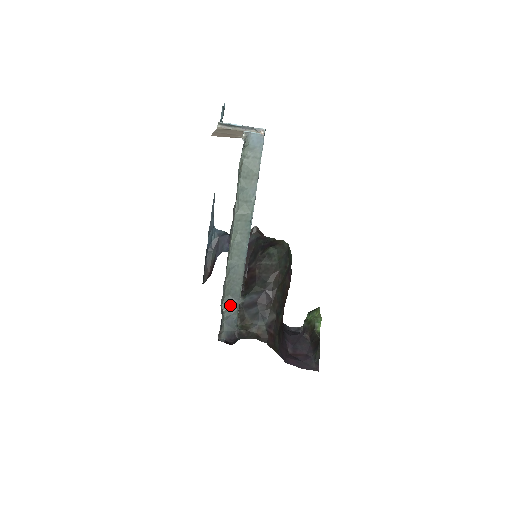
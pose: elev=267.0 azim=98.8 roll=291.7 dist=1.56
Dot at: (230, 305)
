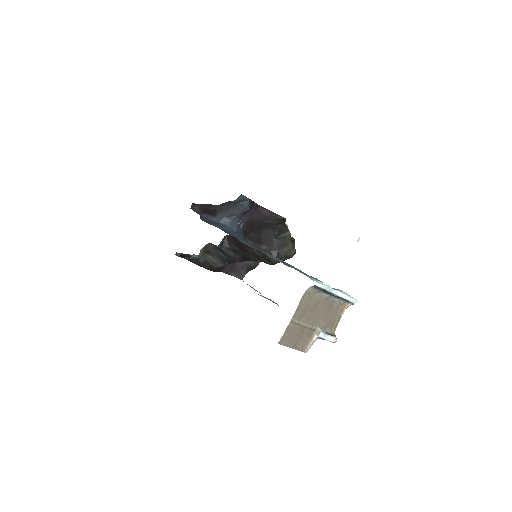
Dot at: (202, 257)
